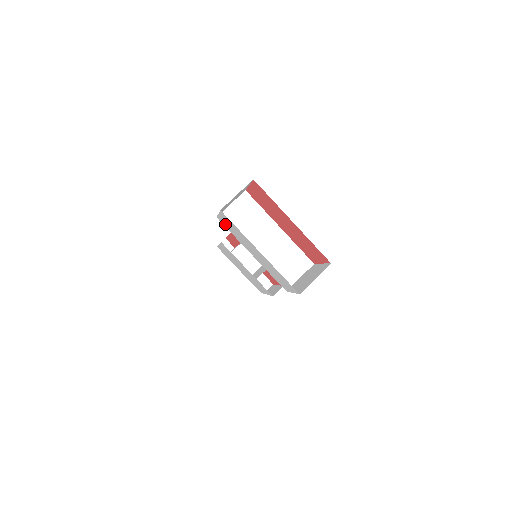
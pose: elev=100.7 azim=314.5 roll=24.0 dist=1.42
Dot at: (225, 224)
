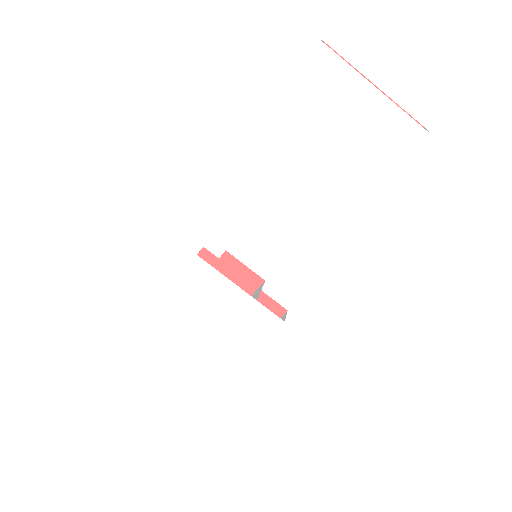
Dot at: (295, 100)
